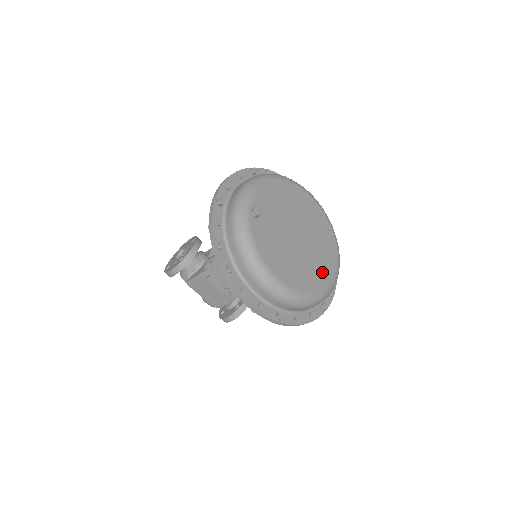
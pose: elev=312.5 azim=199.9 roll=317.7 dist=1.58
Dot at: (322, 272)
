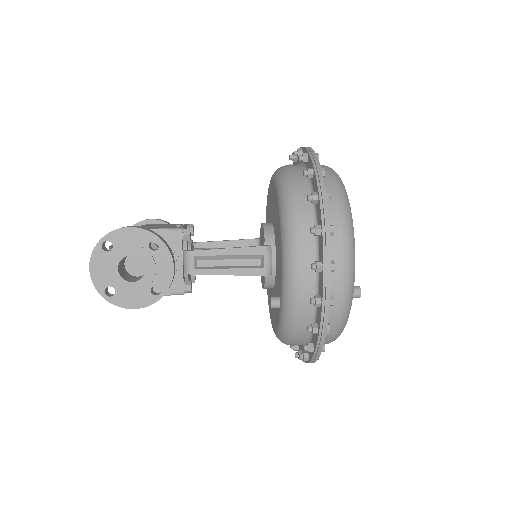
Dot at: occluded
